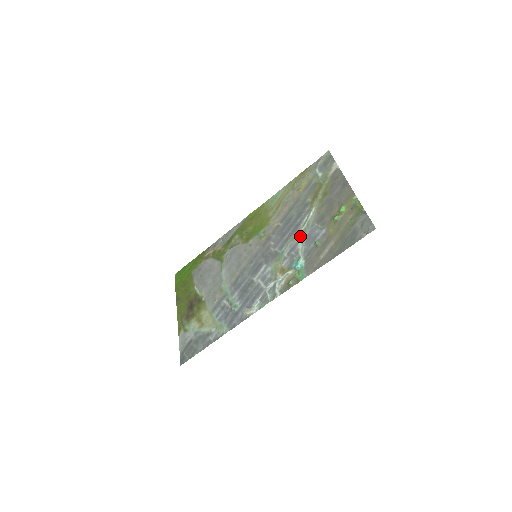
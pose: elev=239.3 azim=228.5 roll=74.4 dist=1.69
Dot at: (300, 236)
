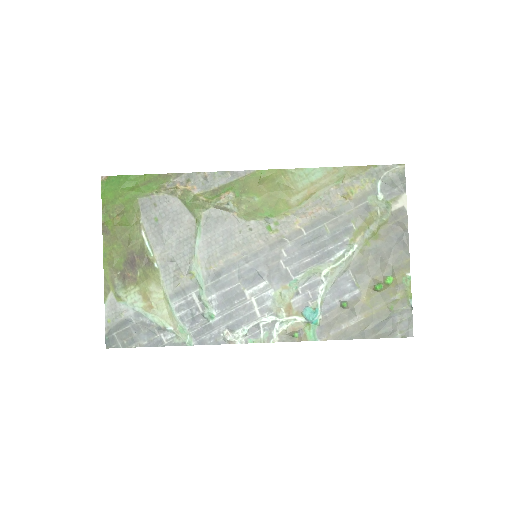
Dot at: (326, 276)
